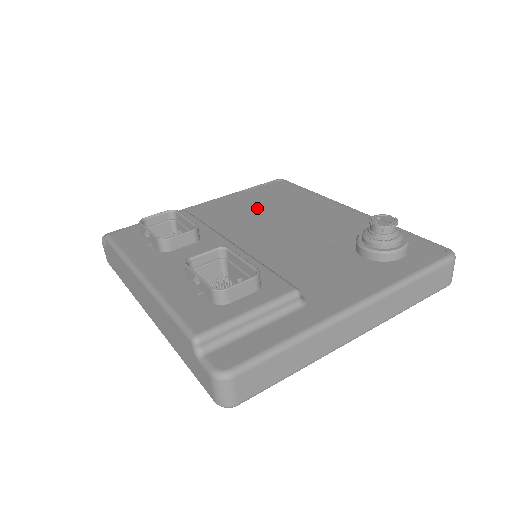
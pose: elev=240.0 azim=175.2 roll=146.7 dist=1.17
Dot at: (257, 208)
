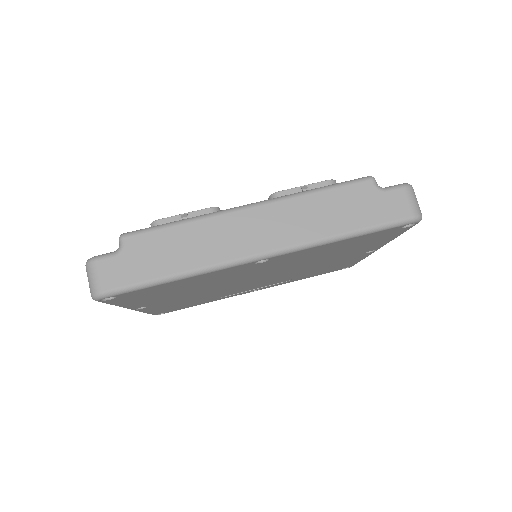
Dot at: occluded
